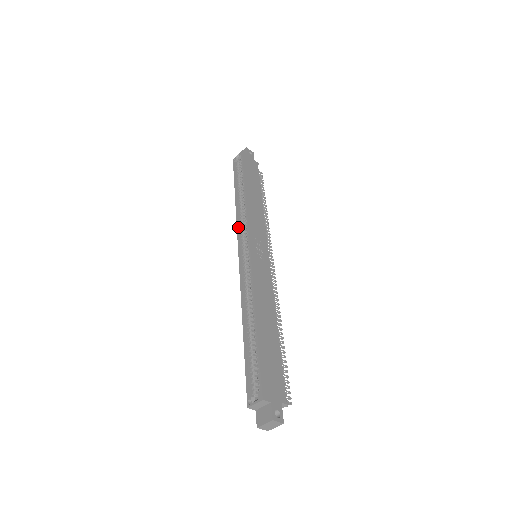
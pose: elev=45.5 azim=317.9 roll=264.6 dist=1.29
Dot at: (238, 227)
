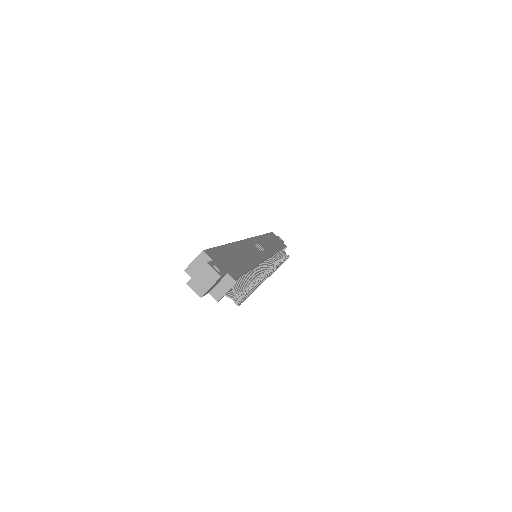
Dot at: occluded
